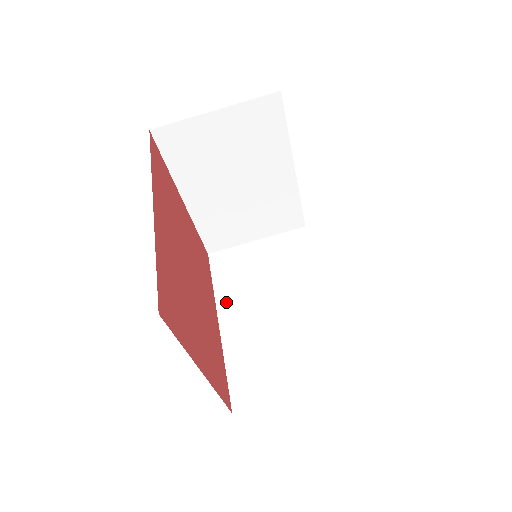
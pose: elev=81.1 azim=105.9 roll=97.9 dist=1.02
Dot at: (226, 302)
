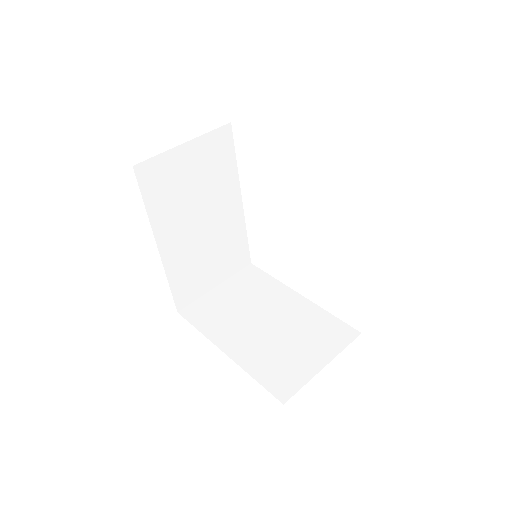
Dot at: occluded
